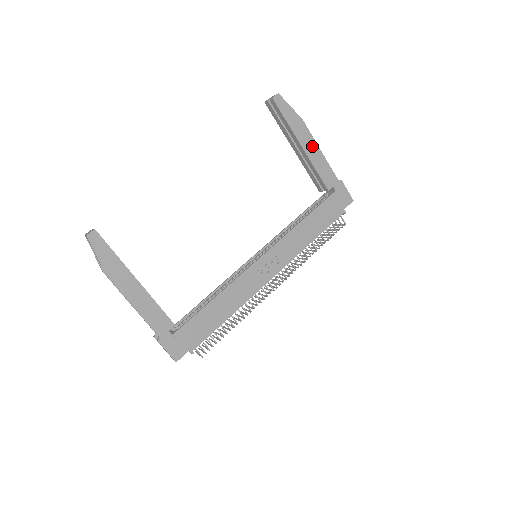
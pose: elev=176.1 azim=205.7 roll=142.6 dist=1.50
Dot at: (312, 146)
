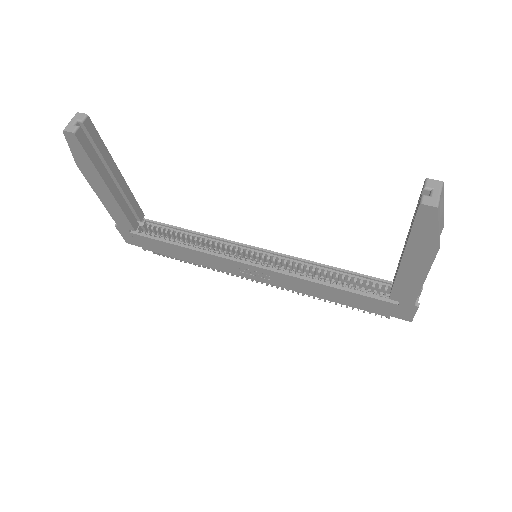
Dot at: (418, 270)
